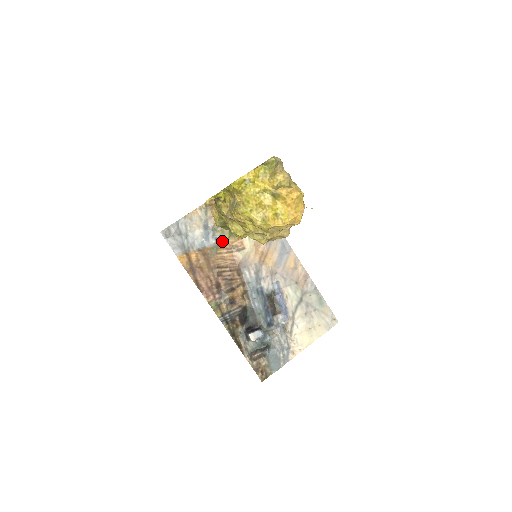
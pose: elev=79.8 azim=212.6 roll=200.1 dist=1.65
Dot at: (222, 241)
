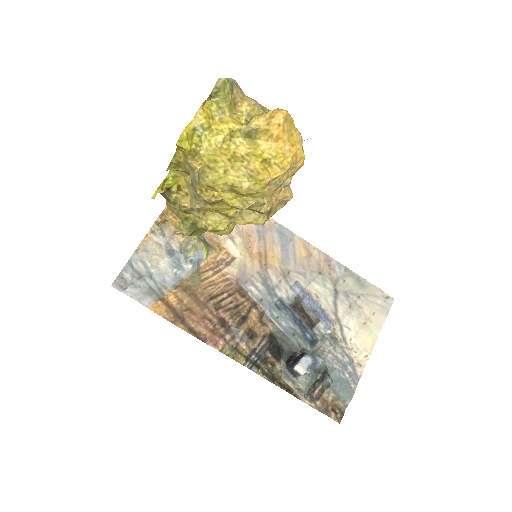
Dot at: (201, 261)
